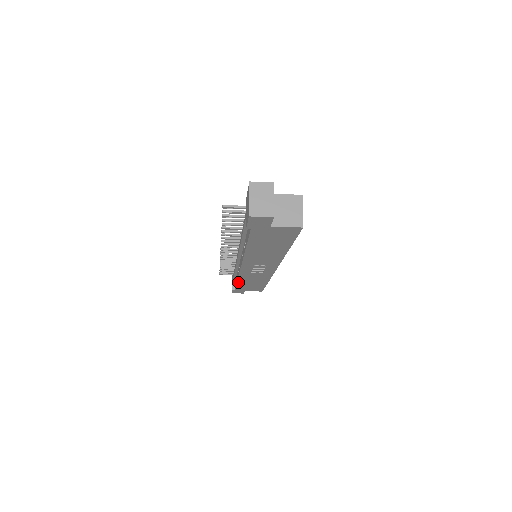
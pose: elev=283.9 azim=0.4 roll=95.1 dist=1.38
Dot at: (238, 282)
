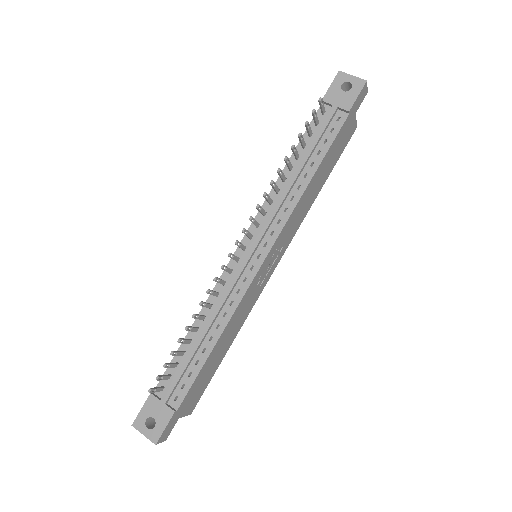
Dot at: (213, 349)
